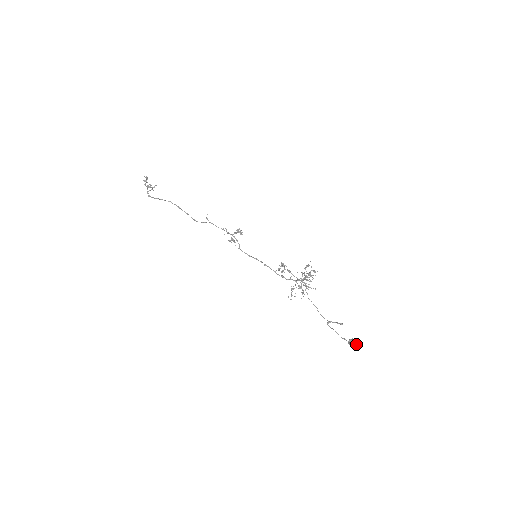
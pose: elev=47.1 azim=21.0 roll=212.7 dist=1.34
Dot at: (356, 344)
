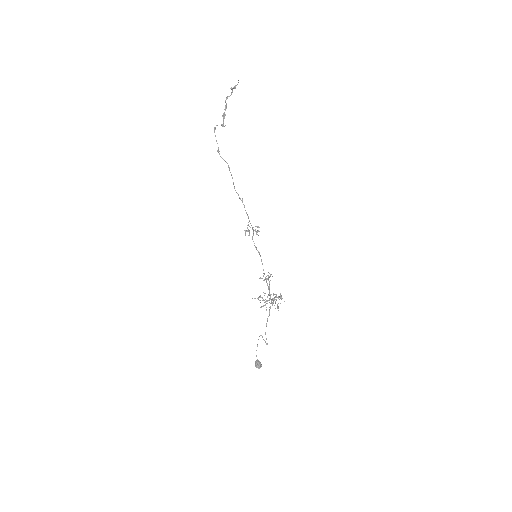
Dot at: occluded
